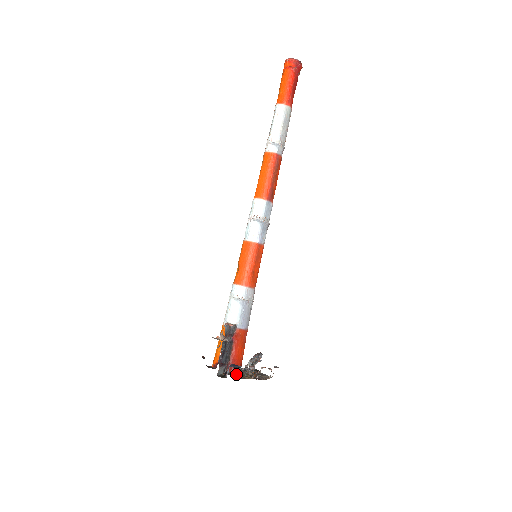
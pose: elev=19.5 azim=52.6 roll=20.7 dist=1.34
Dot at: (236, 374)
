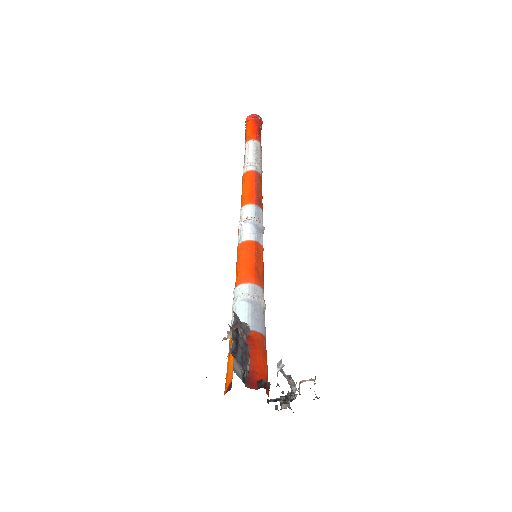
Dot at: (263, 387)
